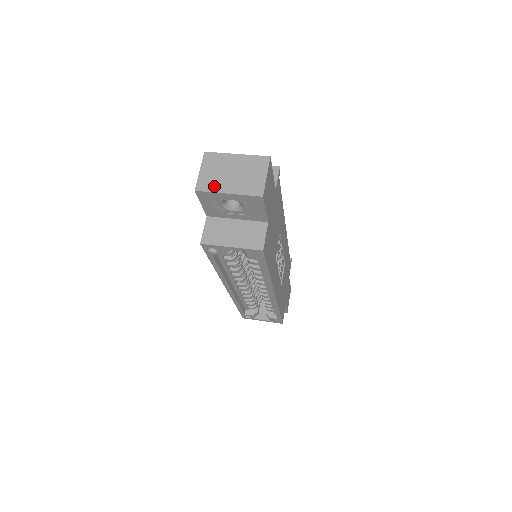
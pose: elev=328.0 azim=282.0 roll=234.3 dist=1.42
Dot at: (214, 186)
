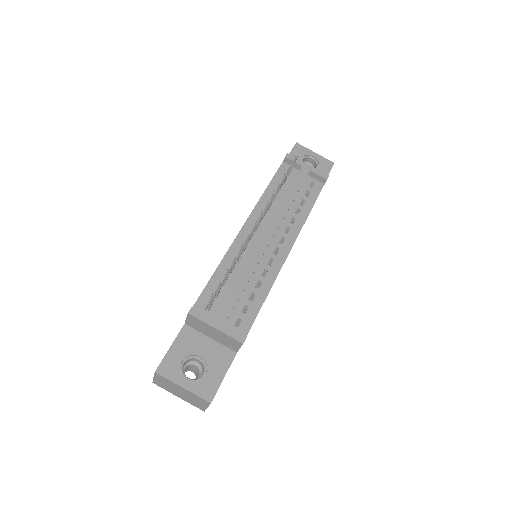
Dot at: (167, 389)
